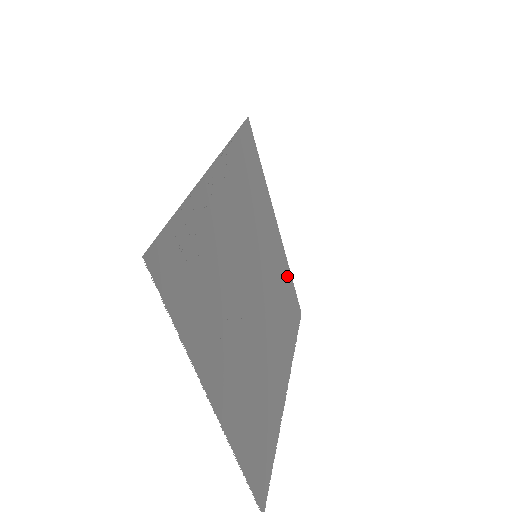
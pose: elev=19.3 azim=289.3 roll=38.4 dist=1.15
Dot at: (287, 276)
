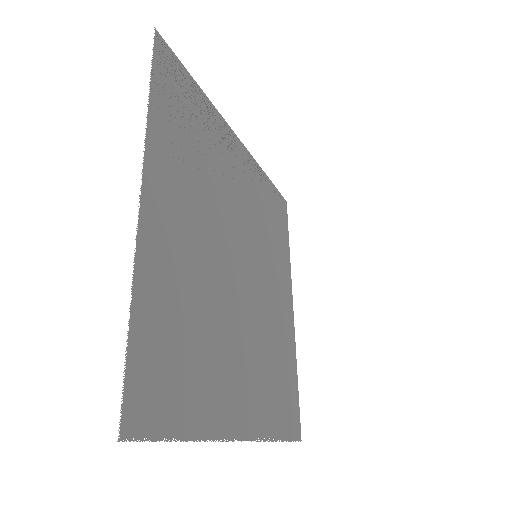
Dot at: (291, 361)
